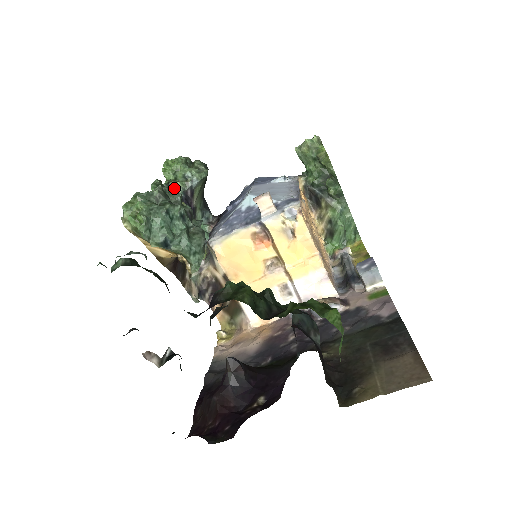
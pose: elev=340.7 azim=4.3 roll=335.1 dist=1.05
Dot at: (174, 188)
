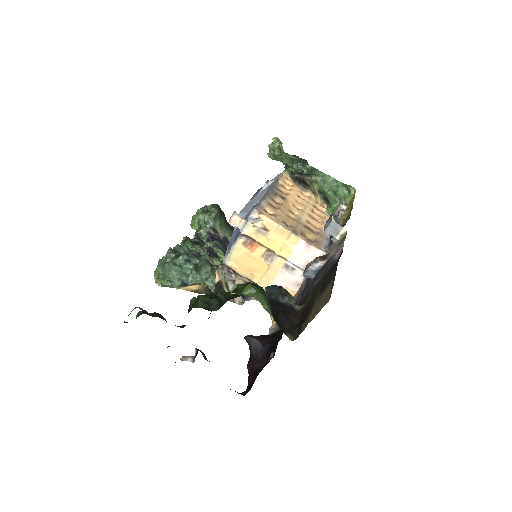
Dot at: (200, 235)
